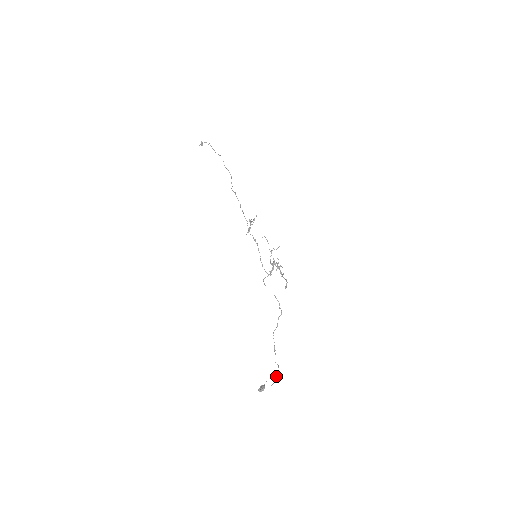
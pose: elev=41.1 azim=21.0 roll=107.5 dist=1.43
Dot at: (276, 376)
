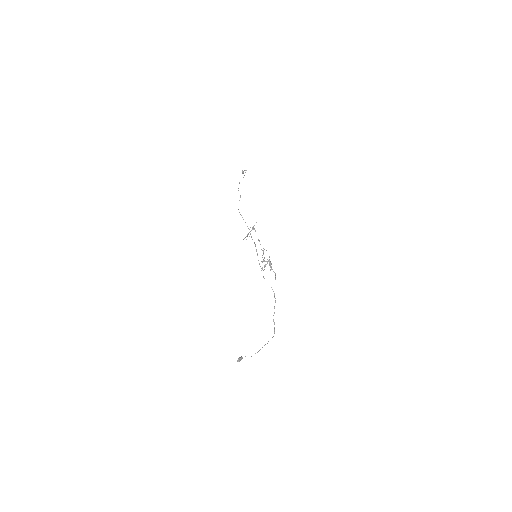
Dot at: (258, 351)
